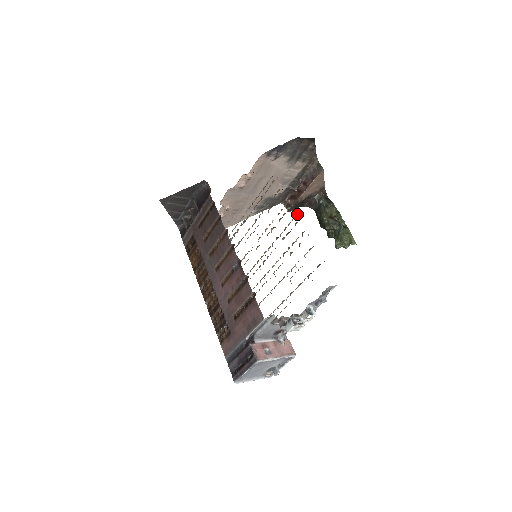
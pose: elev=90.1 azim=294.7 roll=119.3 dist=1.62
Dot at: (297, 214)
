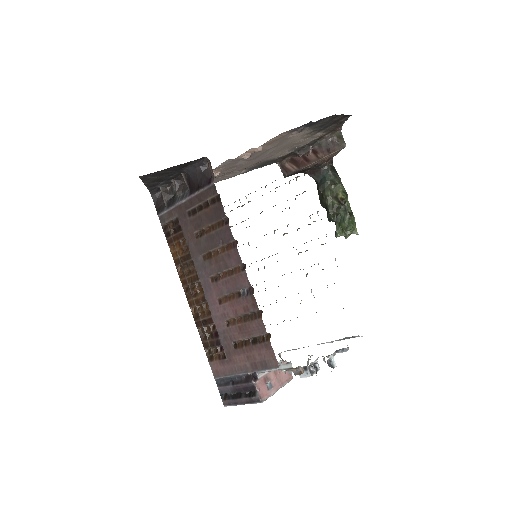
Dot at: occluded
